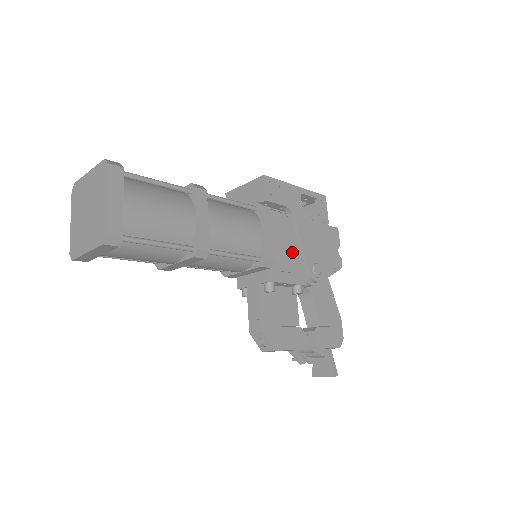
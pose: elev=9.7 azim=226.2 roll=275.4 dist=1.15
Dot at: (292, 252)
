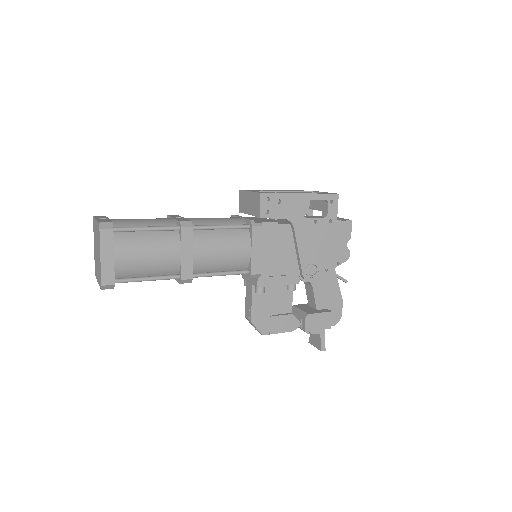
Dot at: (288, 256)
